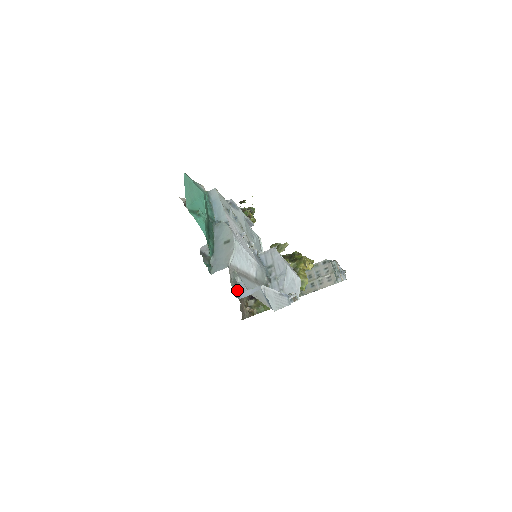
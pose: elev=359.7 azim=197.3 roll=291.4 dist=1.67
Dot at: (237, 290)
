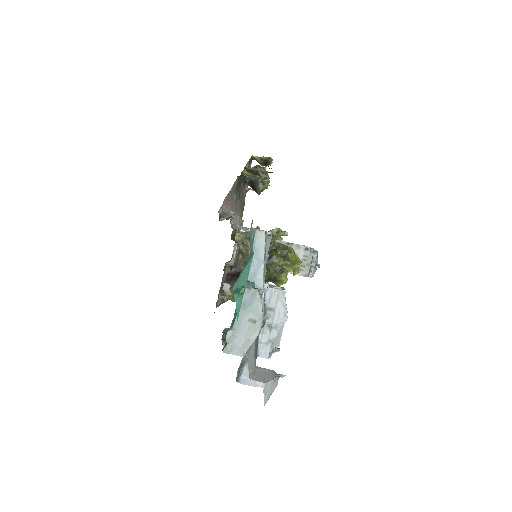
Dot at: (240, 373)
